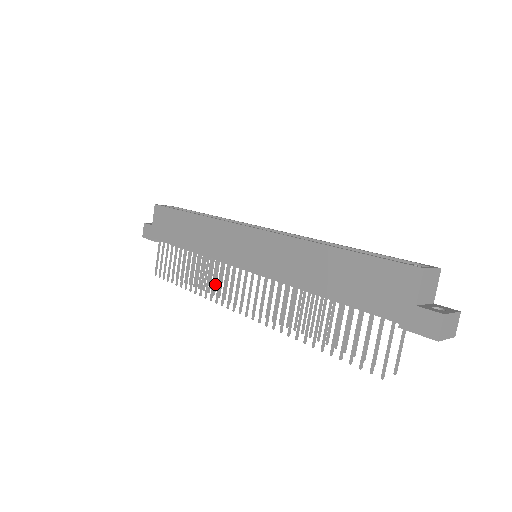
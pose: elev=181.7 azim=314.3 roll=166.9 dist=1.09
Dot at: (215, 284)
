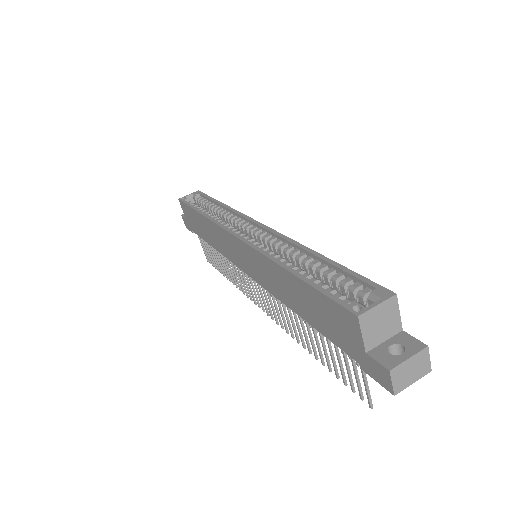
Dot at: occluded
